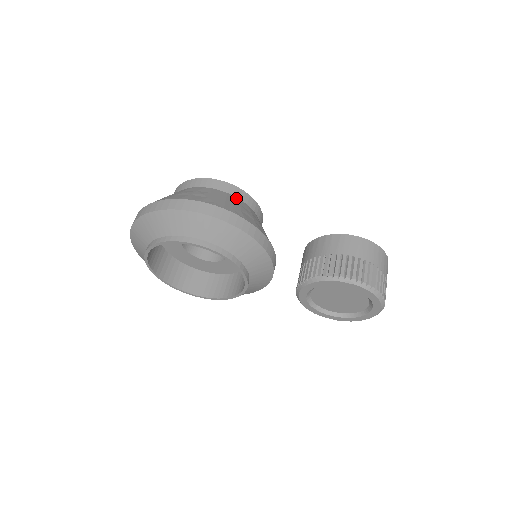
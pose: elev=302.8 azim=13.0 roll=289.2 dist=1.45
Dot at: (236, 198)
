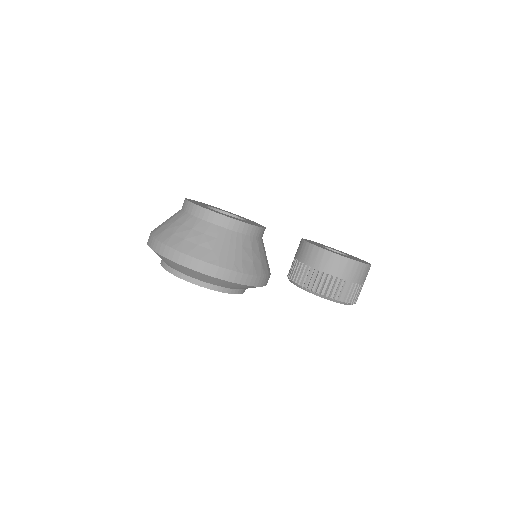
Dot at: (239, 235)
